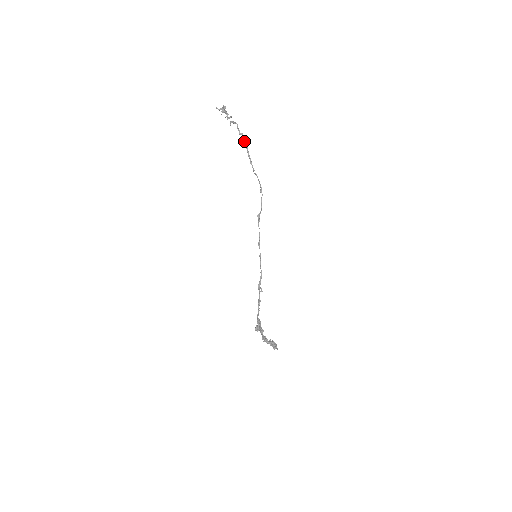
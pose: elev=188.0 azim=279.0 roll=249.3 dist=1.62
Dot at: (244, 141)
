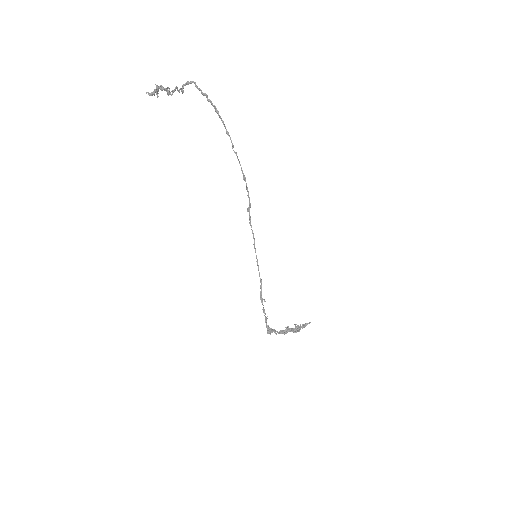
Dot at: (211, 103)
